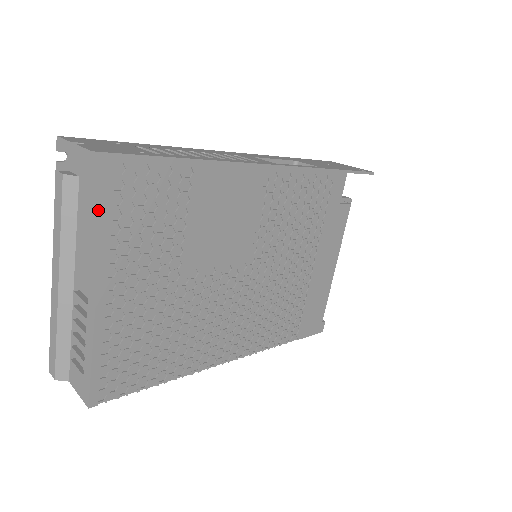
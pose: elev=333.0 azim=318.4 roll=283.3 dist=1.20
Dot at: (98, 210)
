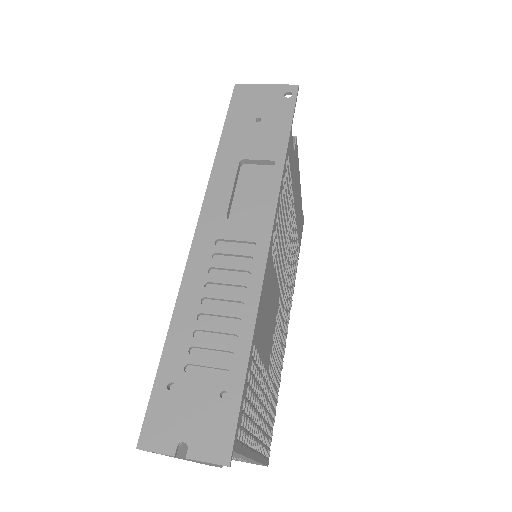
Dot at: (235, 454)
